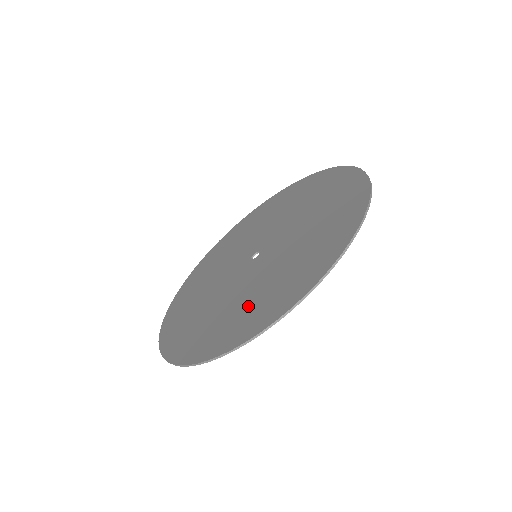
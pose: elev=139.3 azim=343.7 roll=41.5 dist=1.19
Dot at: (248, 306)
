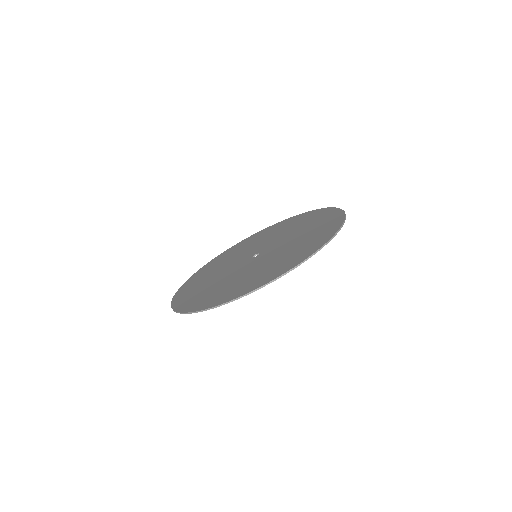
Dot at: (305, 241)
